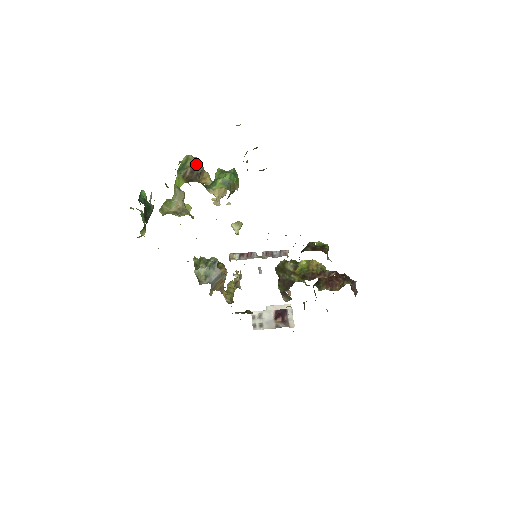
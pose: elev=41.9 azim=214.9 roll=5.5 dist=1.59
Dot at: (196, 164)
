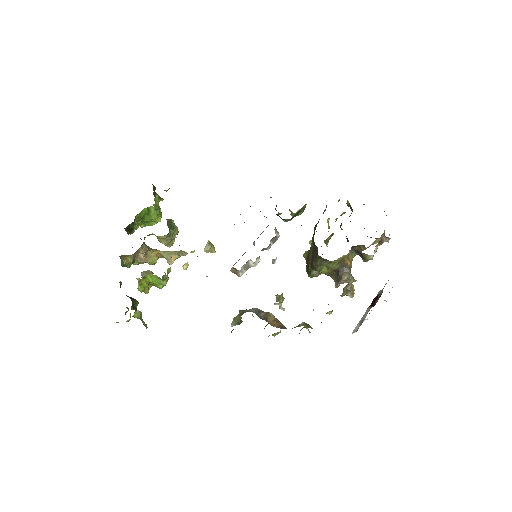
Dot at: occluded
